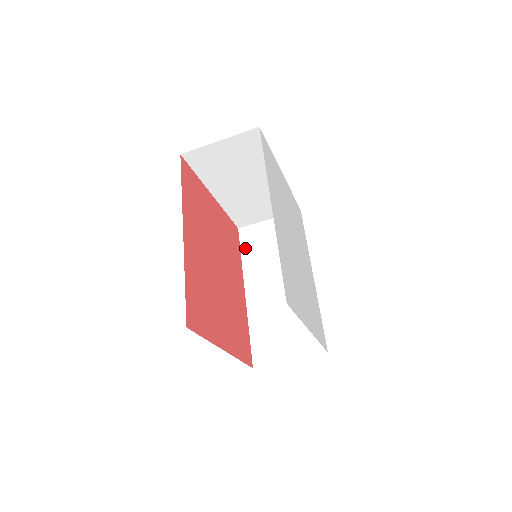
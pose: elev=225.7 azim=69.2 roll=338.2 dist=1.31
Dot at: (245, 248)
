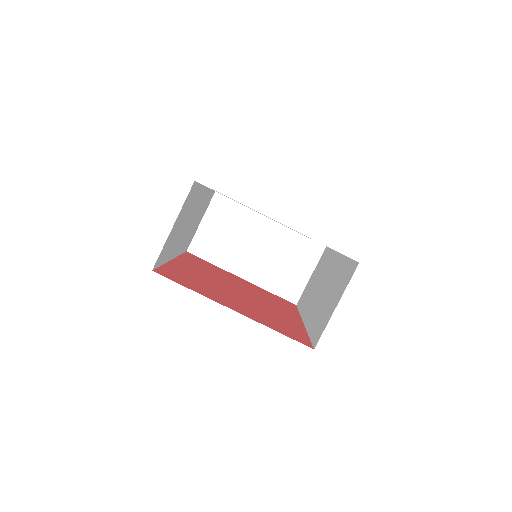
Dot at: (301, 306)
